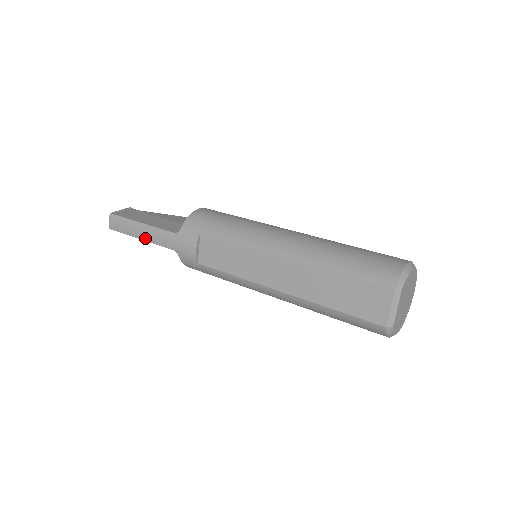
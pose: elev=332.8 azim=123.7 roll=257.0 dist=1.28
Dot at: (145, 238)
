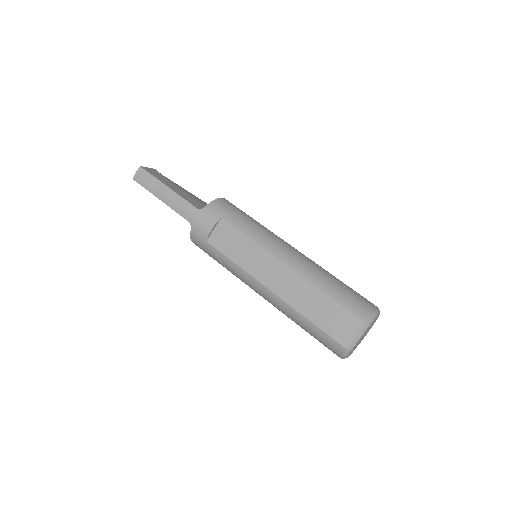
Dot at: (166, 201)
